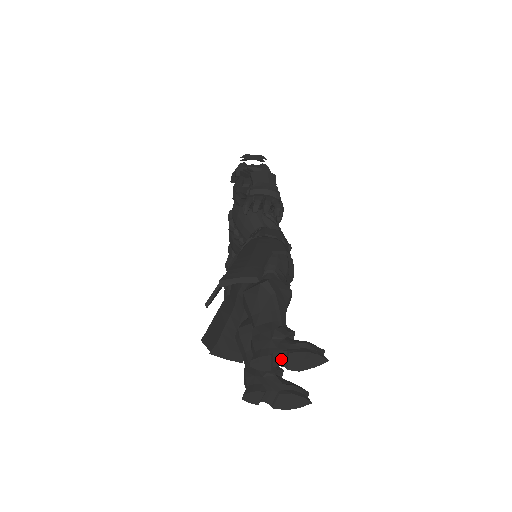
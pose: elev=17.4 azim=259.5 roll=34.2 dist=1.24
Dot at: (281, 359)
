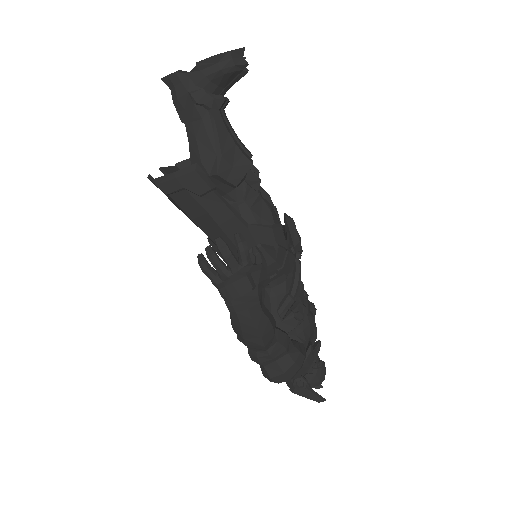
Dot at: occluded
